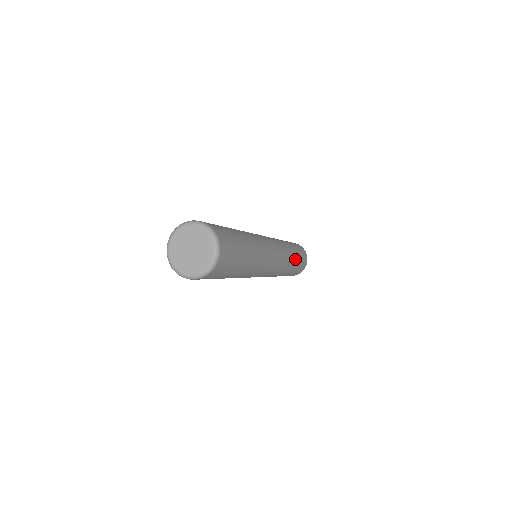
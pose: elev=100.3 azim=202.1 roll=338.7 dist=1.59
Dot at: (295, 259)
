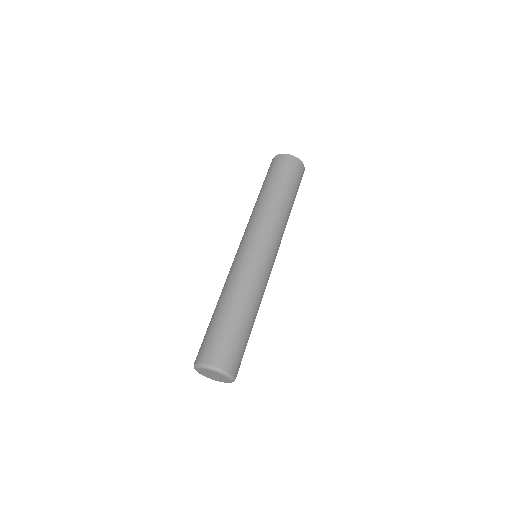
Dot at: (289, 200)
